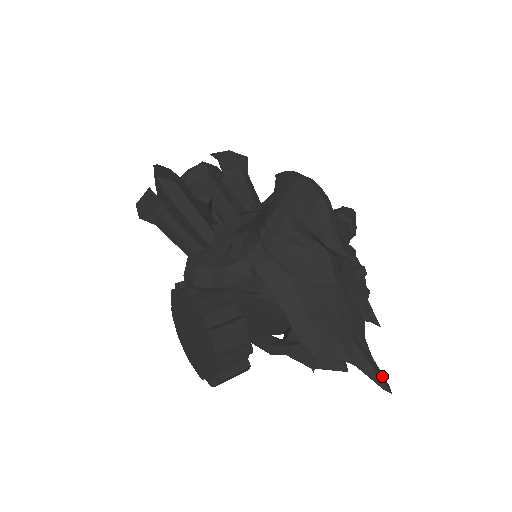
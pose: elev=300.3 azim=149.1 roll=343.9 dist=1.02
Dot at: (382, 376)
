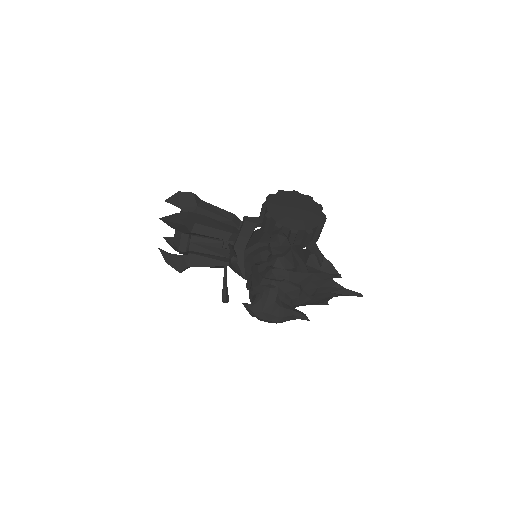
Dot at: (355, 293)
